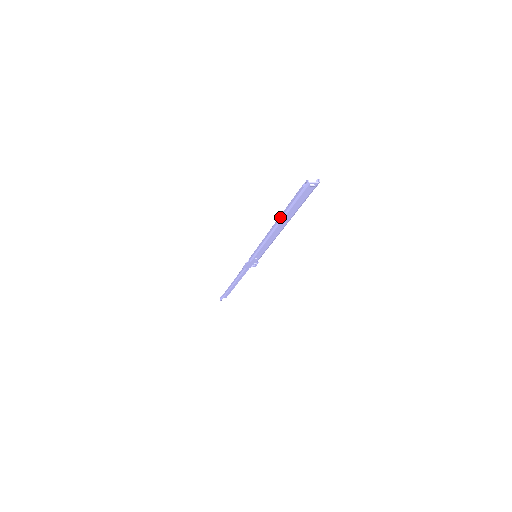
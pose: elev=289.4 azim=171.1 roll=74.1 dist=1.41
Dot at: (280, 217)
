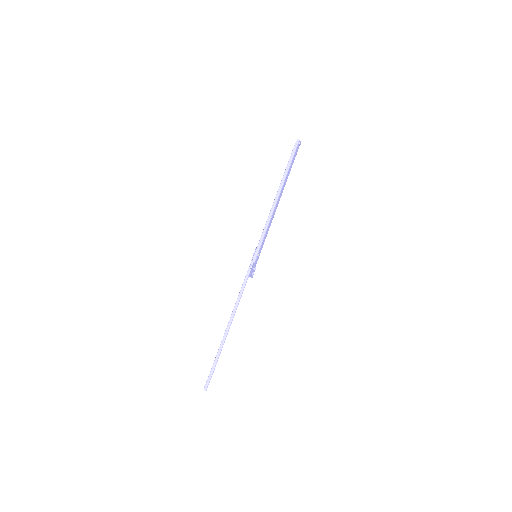
Dot at: (281, 184)
